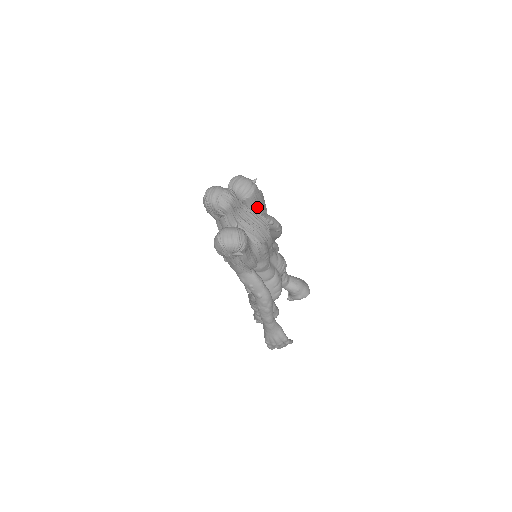
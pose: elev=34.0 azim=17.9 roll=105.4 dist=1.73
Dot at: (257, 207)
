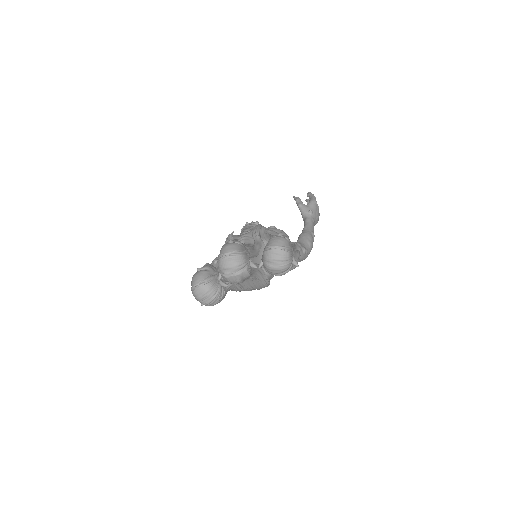
Dot at: occluded
